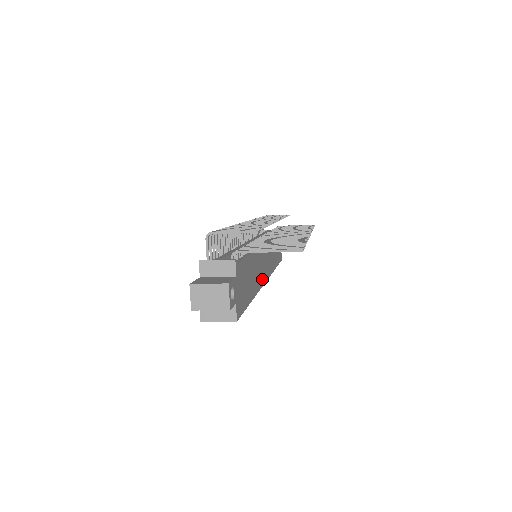
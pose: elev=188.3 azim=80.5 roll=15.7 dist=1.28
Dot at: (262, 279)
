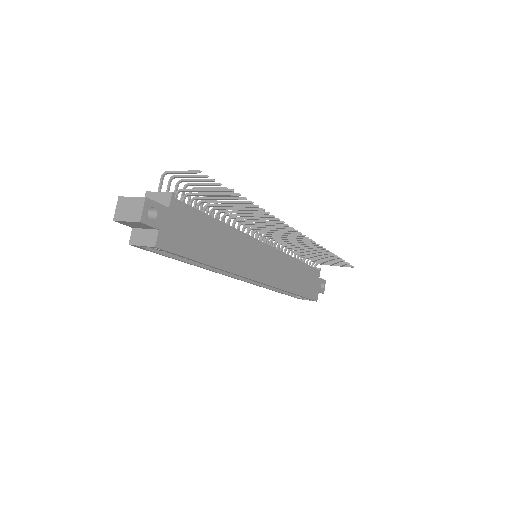
Dot at: (247, 270)
